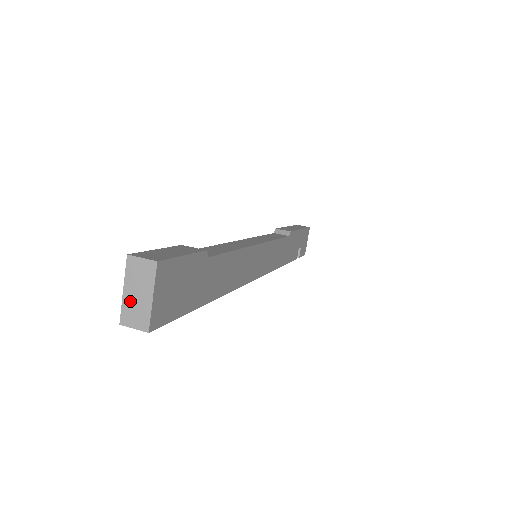
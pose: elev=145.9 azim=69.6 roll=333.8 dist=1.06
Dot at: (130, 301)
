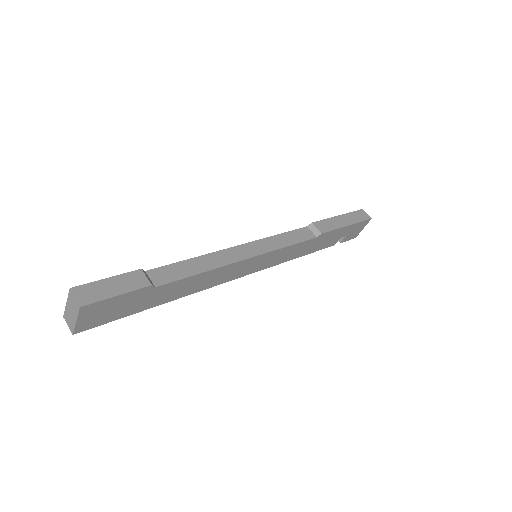
Dot at: (68, 312)
